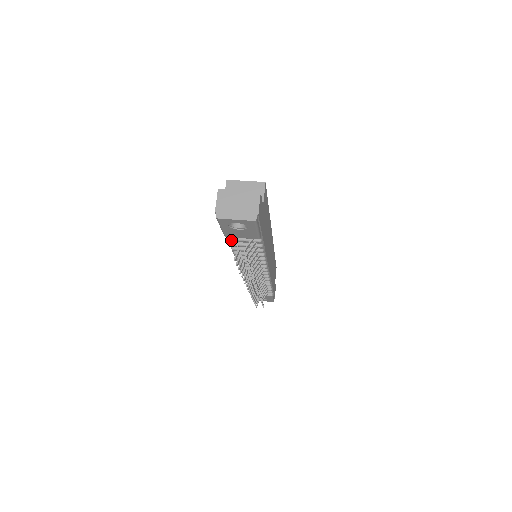
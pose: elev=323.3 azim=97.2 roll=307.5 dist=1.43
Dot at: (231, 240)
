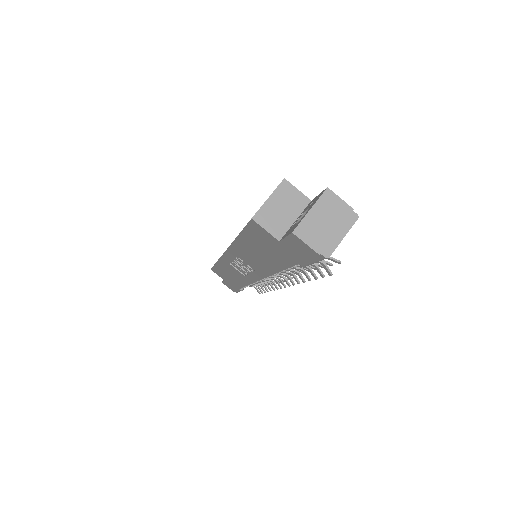
Dot at: (298, 264)
